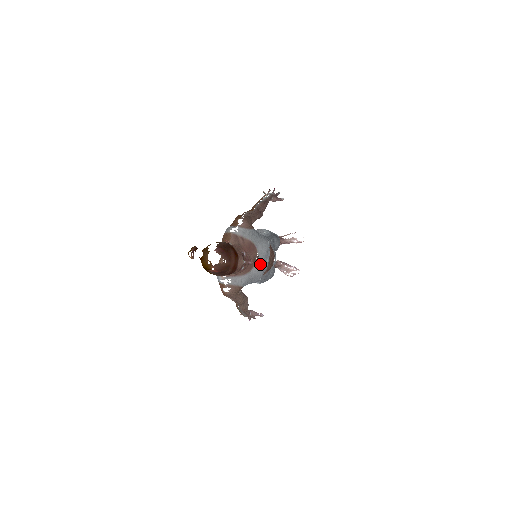
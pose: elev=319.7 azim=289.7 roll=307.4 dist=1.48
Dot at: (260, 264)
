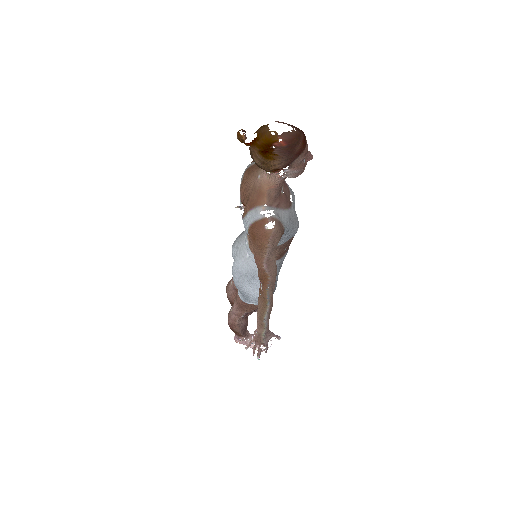
Dot at: (294, 209)
